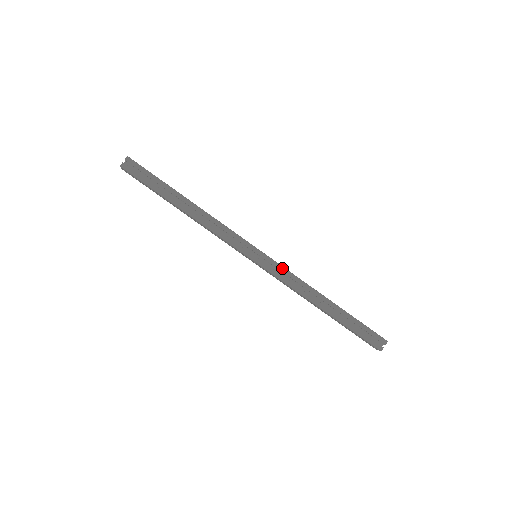
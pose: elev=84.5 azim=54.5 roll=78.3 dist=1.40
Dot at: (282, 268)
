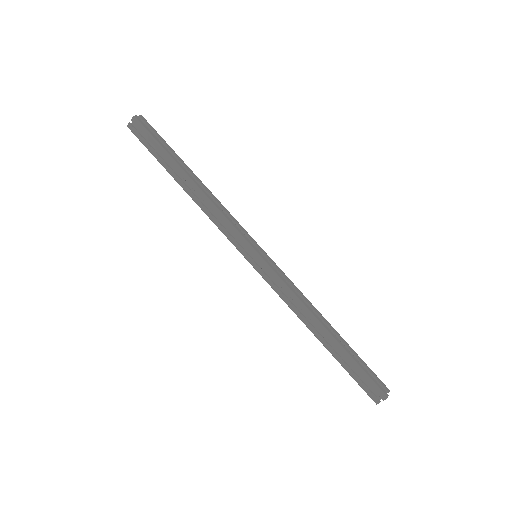
Dot at: (284, 274)
